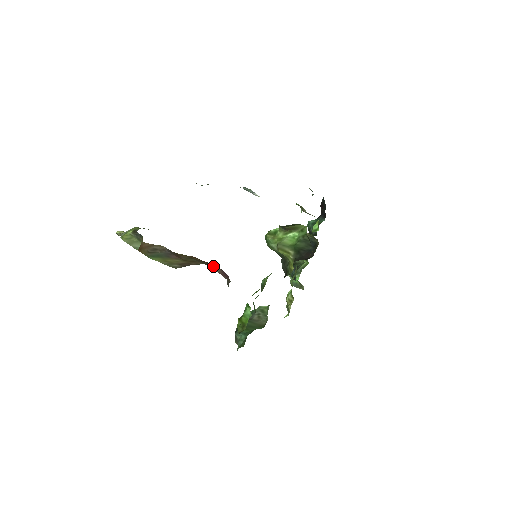
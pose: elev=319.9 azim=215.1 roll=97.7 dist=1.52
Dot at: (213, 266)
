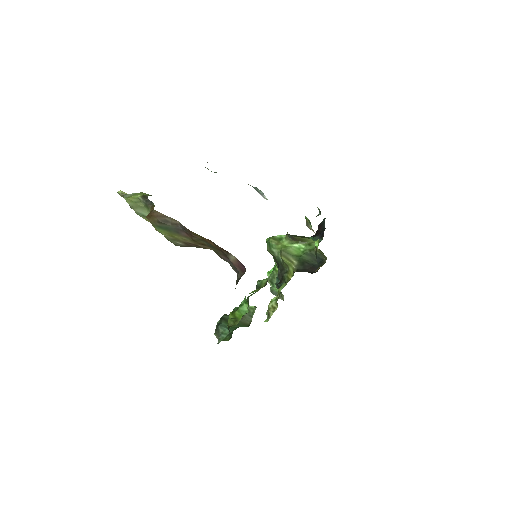
Dot at: (229, 254)
